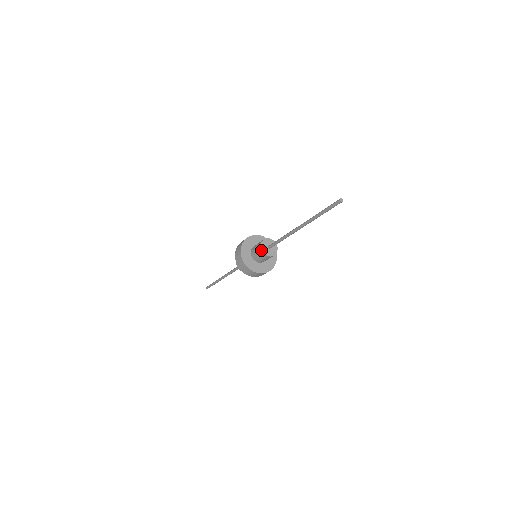
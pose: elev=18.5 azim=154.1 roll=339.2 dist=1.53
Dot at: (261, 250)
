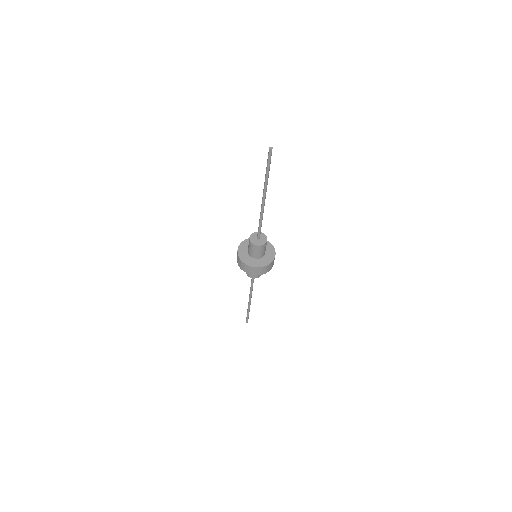
Dot at: (251, 243)
